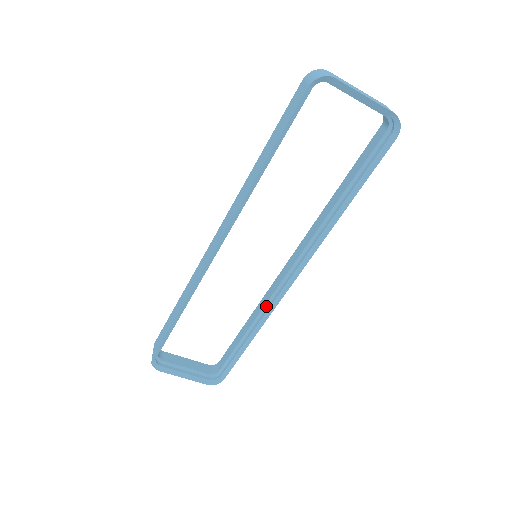
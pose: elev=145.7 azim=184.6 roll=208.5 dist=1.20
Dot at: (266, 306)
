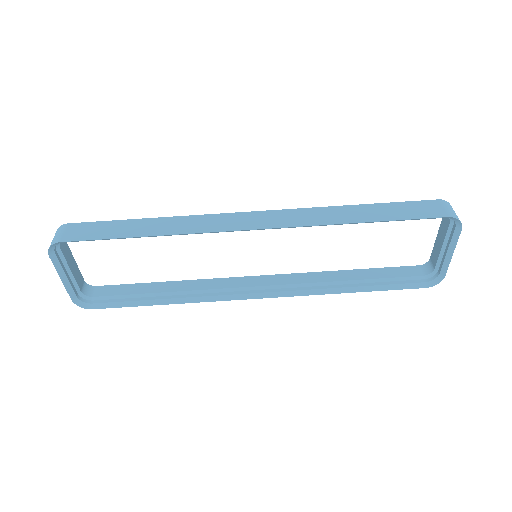
Dot at: (208, 291)
